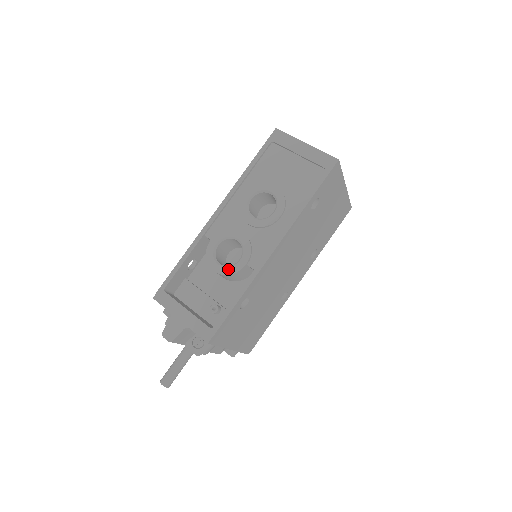
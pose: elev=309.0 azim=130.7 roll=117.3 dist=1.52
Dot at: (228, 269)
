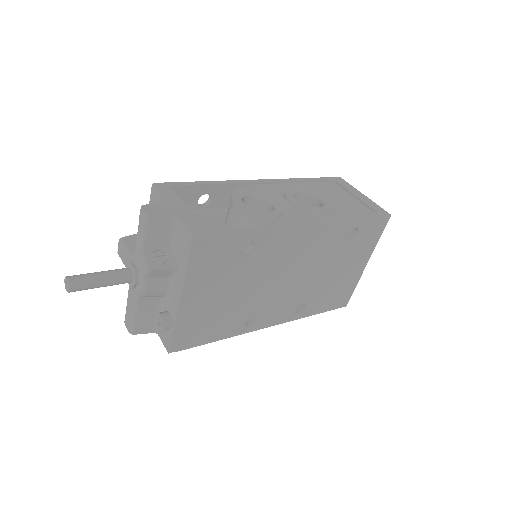
Dot at: (252, 209)
